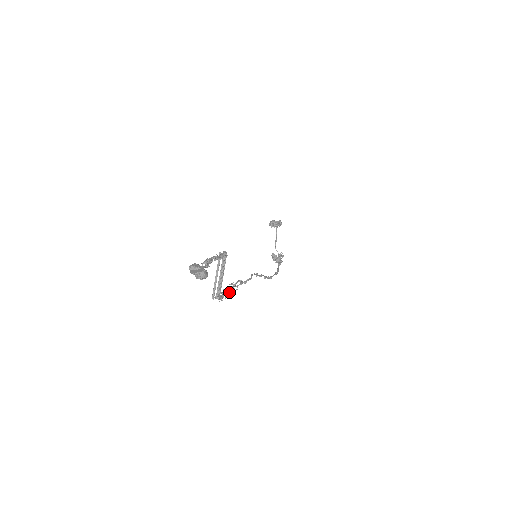
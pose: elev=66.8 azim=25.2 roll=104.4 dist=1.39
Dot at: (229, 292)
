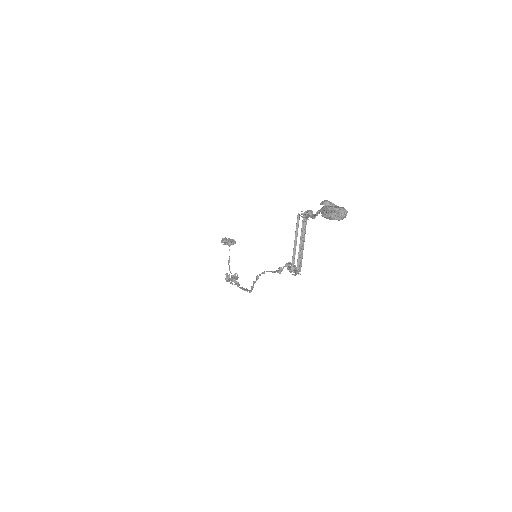
Dot at: occluded
